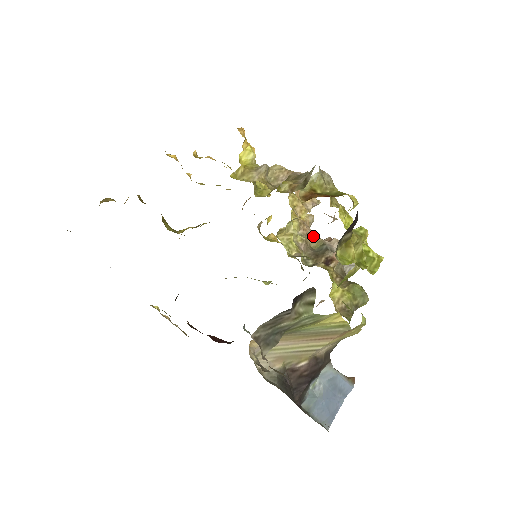
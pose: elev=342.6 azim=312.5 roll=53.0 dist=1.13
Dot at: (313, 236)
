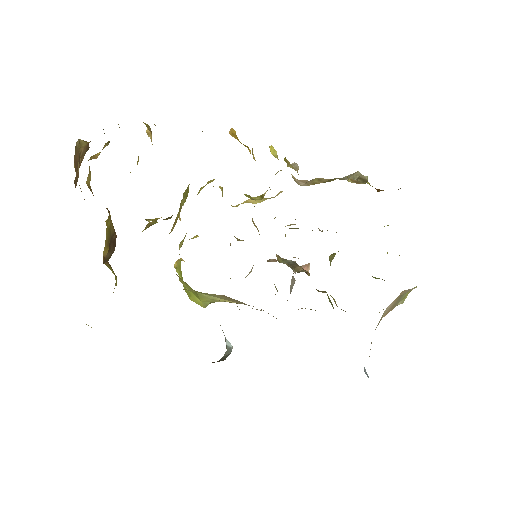
Dot at: occluded
